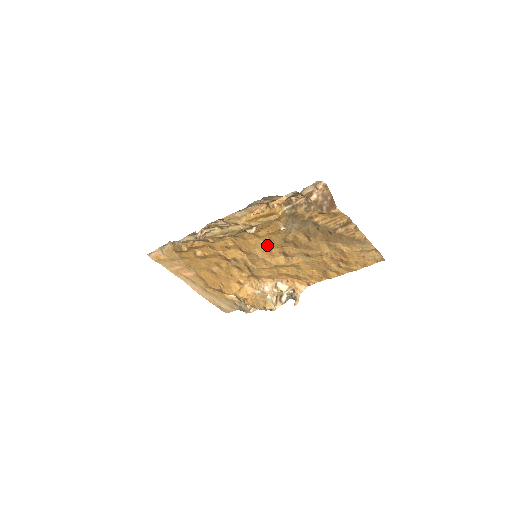
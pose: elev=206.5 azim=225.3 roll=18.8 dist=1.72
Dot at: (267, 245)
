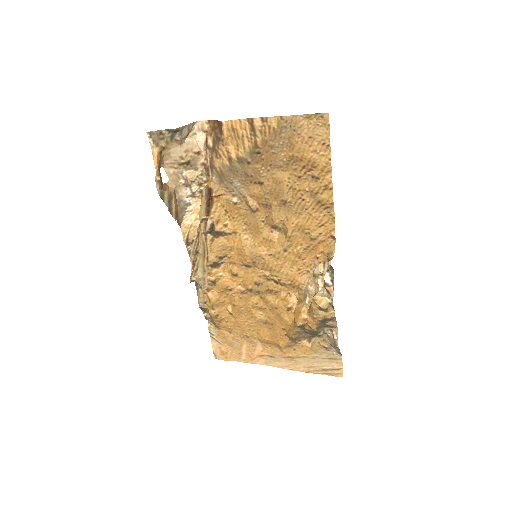
Dot at: (254, 235)
